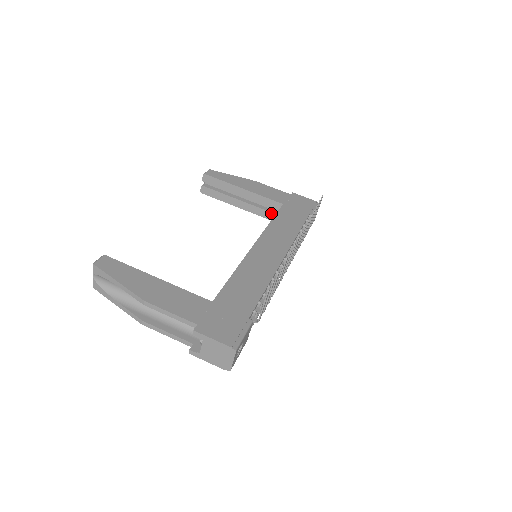
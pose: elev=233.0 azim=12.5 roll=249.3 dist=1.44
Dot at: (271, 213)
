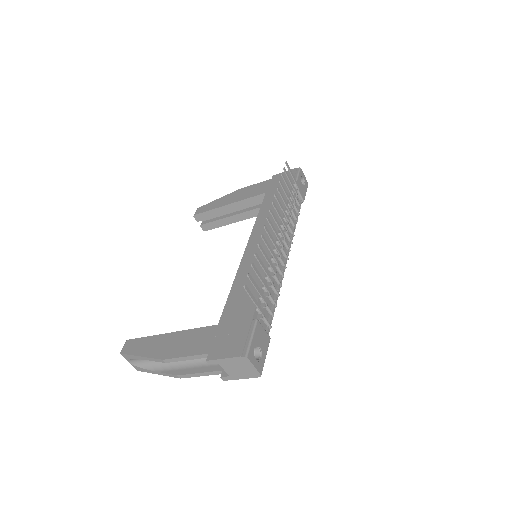
Dot at: occluded
